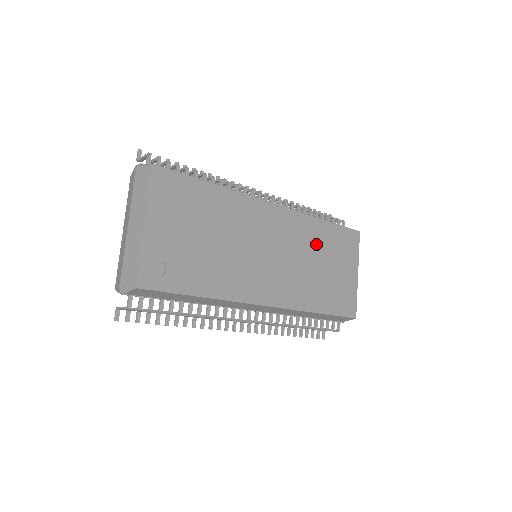
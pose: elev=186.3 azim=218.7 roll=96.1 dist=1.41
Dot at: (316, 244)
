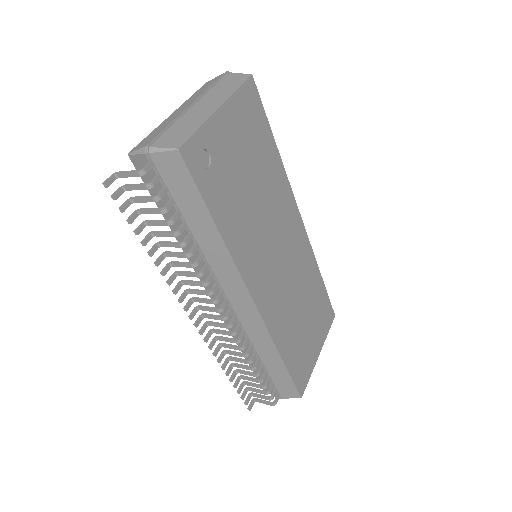
Dot at: (308, 289)
